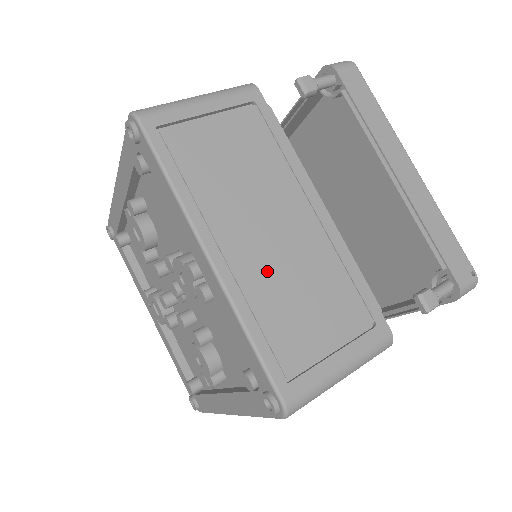
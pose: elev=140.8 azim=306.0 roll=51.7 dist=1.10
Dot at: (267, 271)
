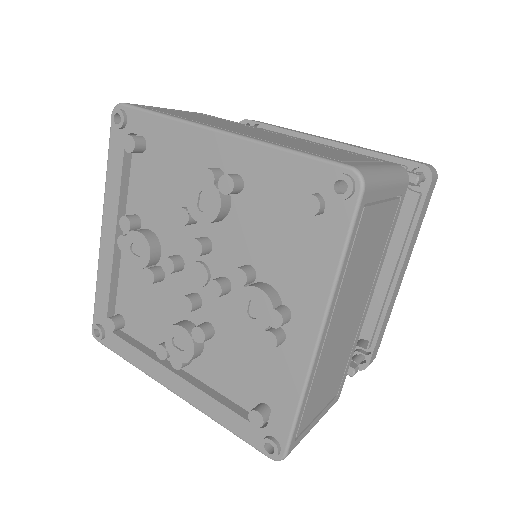
Dot at: (273, 139)
